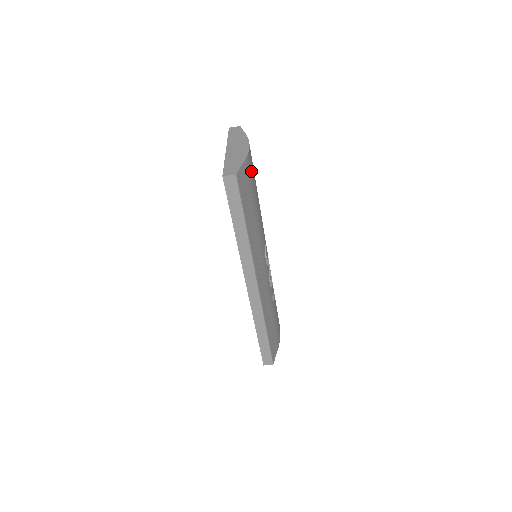
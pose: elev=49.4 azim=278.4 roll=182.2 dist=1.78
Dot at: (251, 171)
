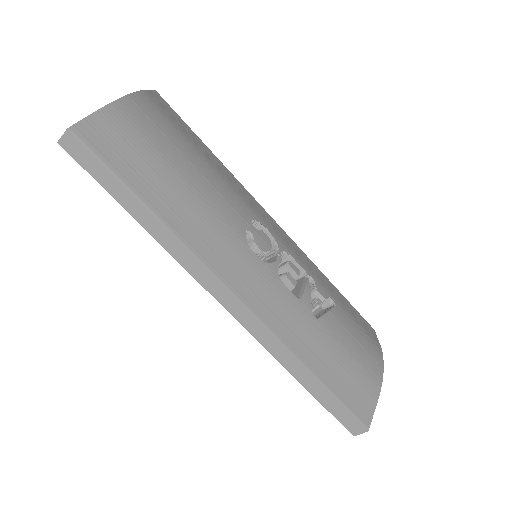
Dot at: (138, 125)
